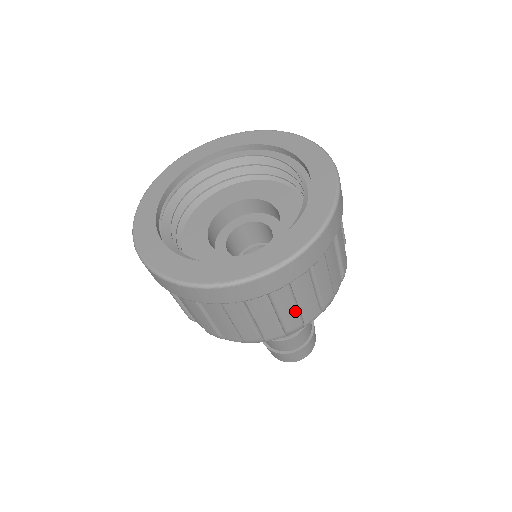
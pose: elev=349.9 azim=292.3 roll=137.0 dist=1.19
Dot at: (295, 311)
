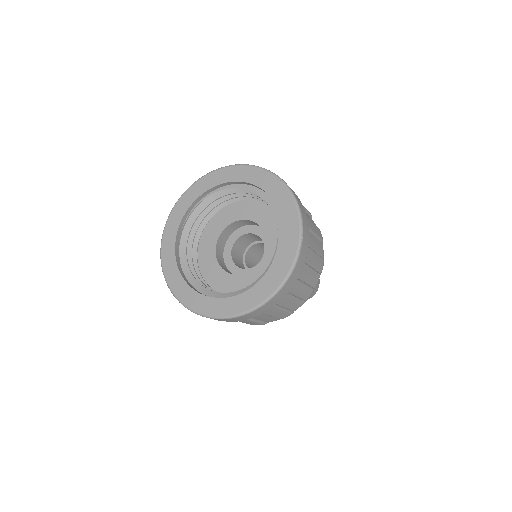
Dot at: occluded
